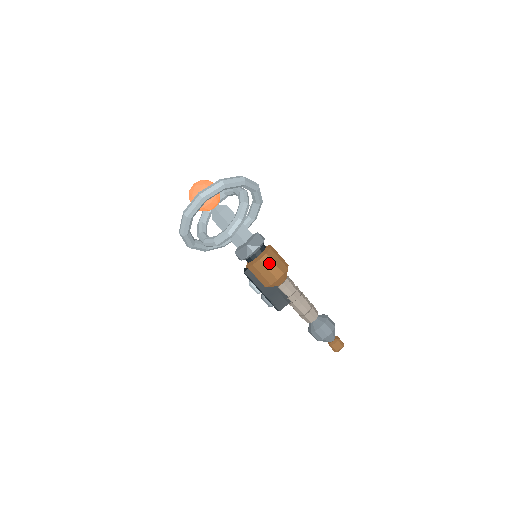
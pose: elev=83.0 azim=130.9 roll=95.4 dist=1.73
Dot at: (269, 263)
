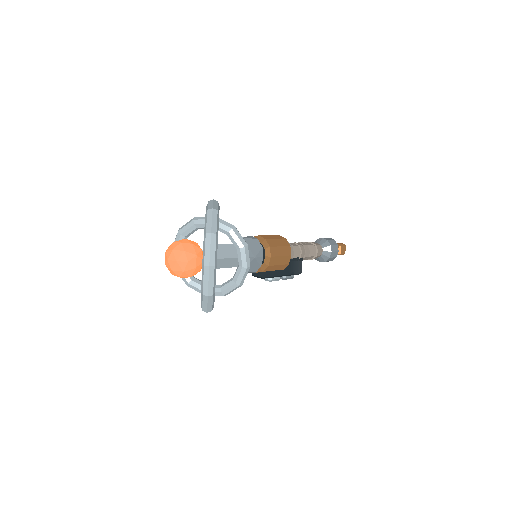
Dot at: (277, 251)
